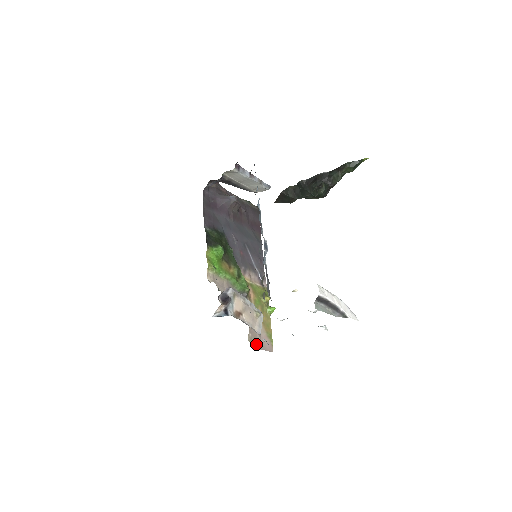
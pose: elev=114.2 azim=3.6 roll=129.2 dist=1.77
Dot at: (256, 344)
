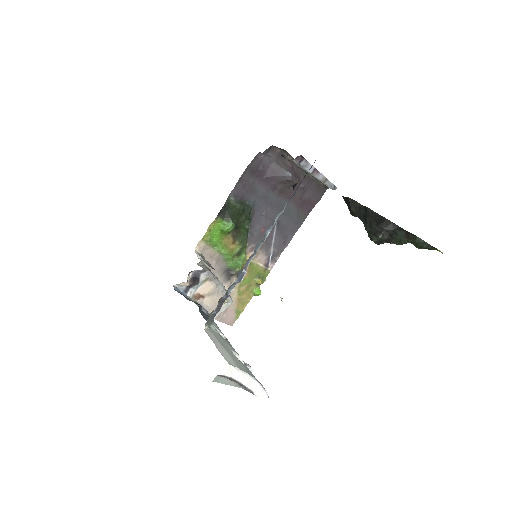
Dot at: occluded
